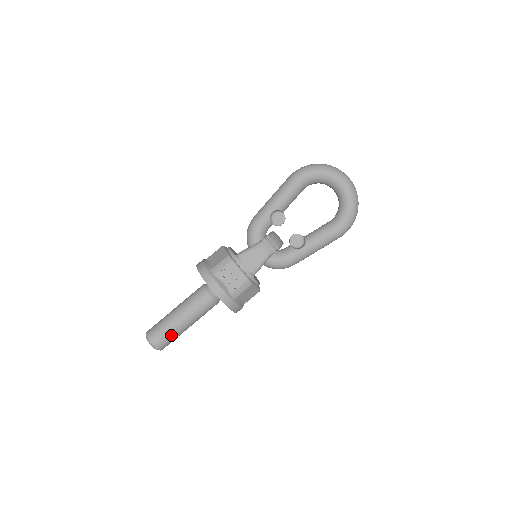
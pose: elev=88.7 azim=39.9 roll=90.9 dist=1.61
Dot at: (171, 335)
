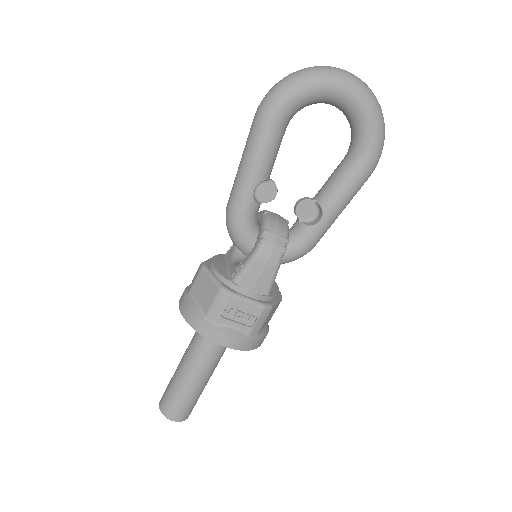
Dot at: (193, 401)
